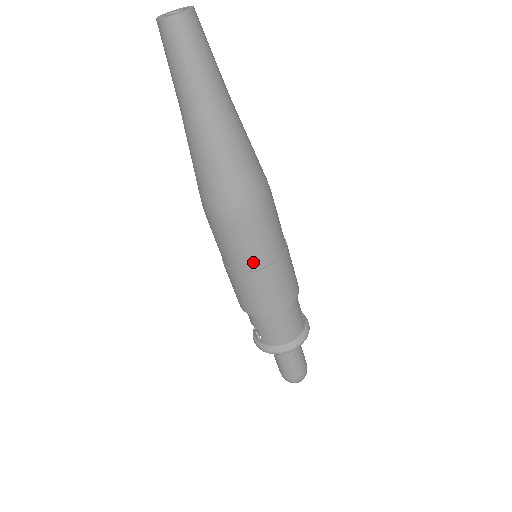
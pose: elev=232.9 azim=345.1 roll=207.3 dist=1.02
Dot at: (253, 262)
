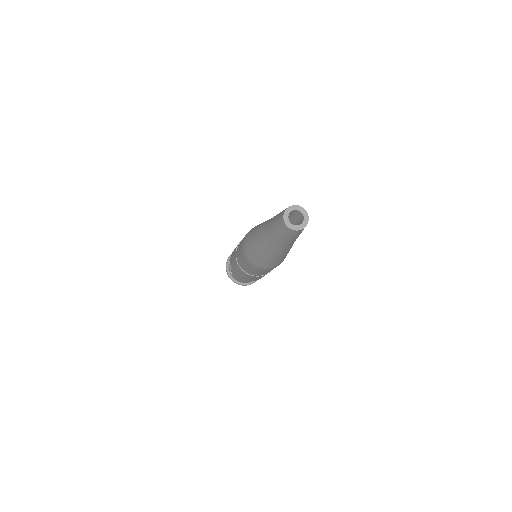
Dot at: (255, 274)
